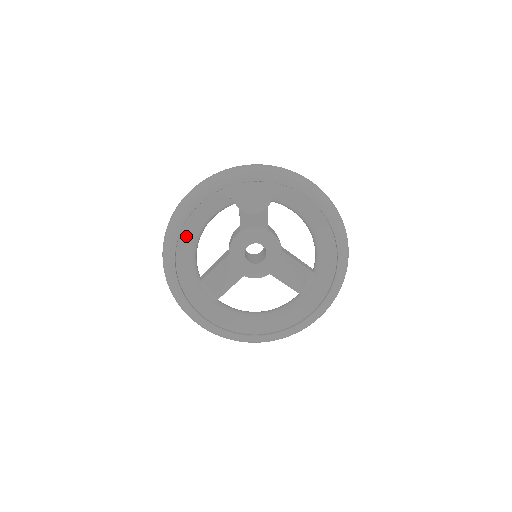
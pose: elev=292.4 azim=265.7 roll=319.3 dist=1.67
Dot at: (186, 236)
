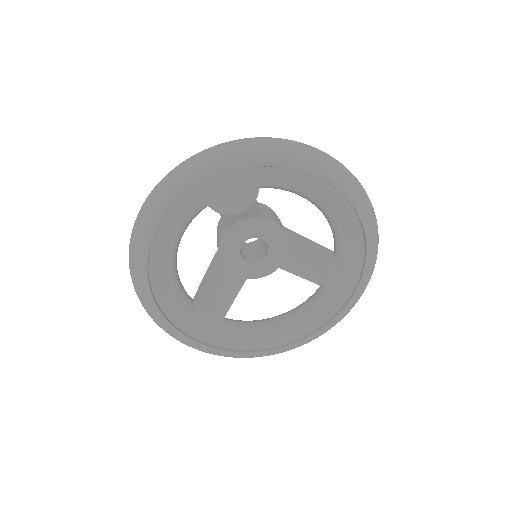
Dot at: (157, 264)
